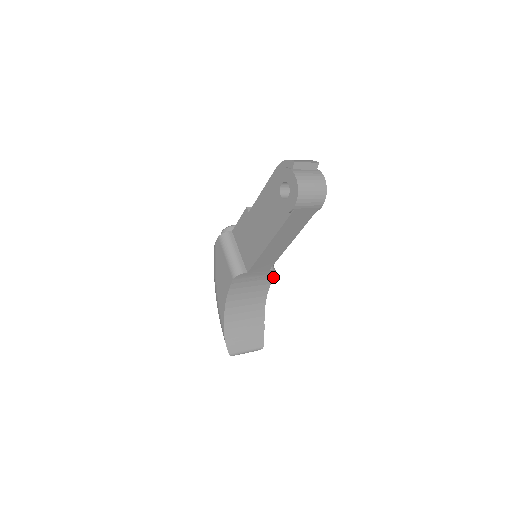
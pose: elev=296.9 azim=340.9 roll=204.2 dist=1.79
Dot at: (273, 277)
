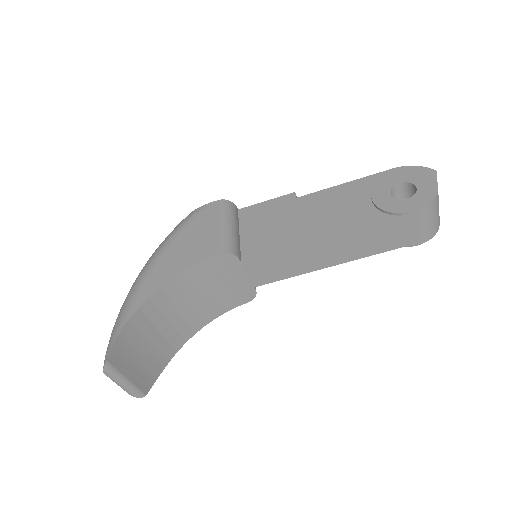
Dot at: (240, 304)
